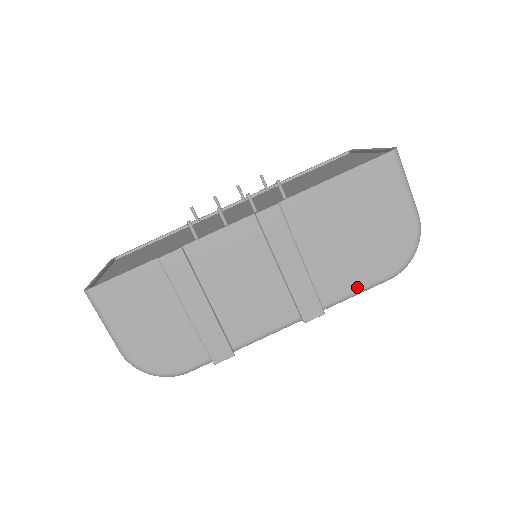
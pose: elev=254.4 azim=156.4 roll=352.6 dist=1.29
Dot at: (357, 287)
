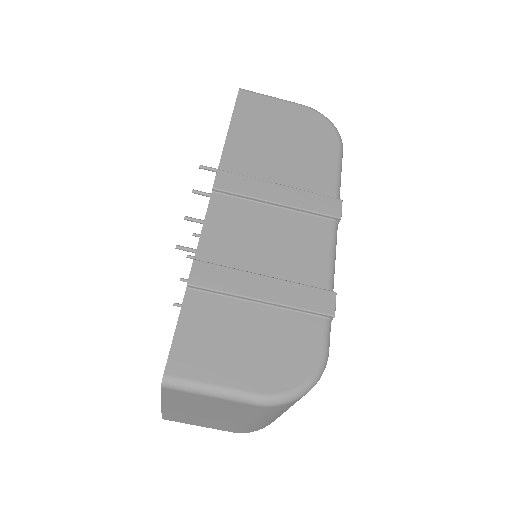
Dot at: (333, 168)
